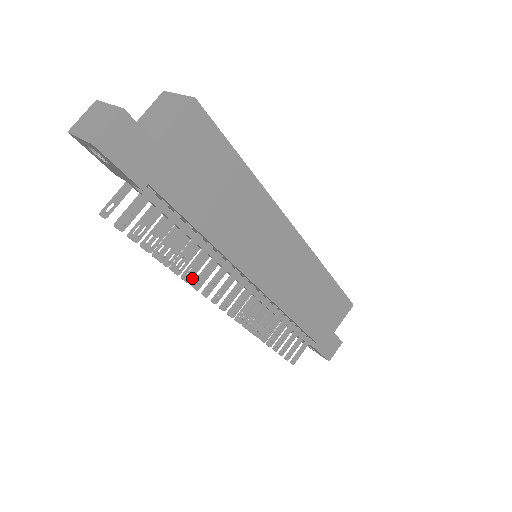
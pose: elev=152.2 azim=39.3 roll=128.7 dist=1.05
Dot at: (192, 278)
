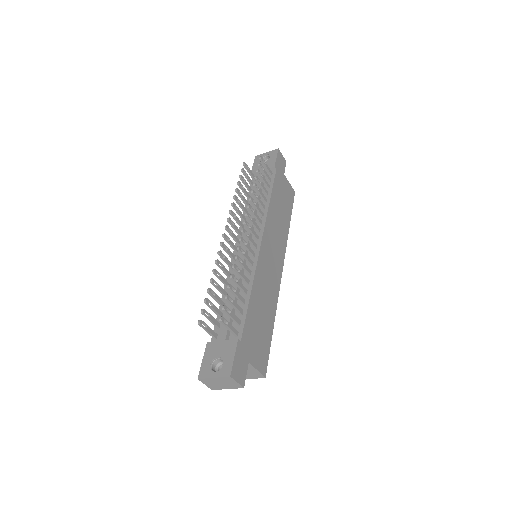
Dot at: (233, 215)
